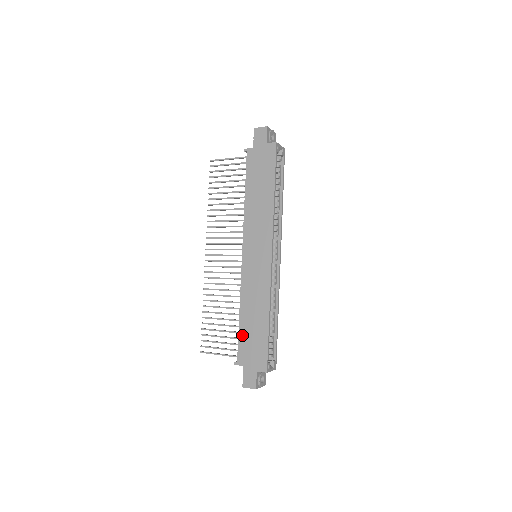
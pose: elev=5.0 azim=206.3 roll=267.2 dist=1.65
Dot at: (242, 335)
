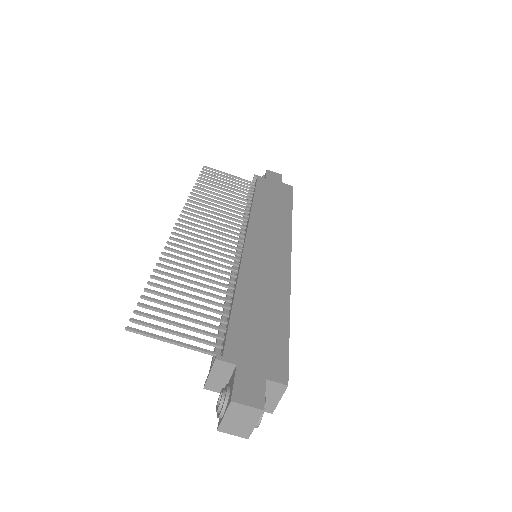
Dot at: (238, 320)
